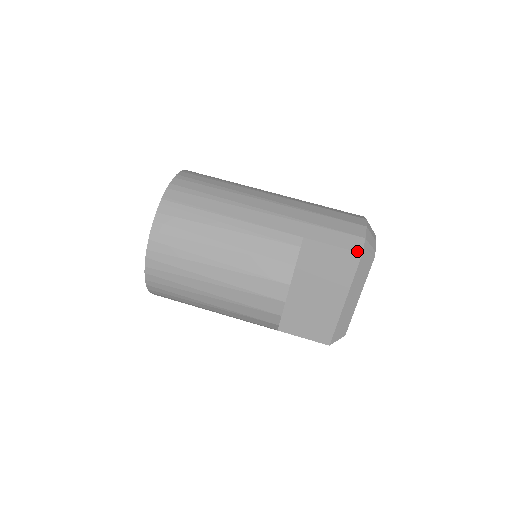
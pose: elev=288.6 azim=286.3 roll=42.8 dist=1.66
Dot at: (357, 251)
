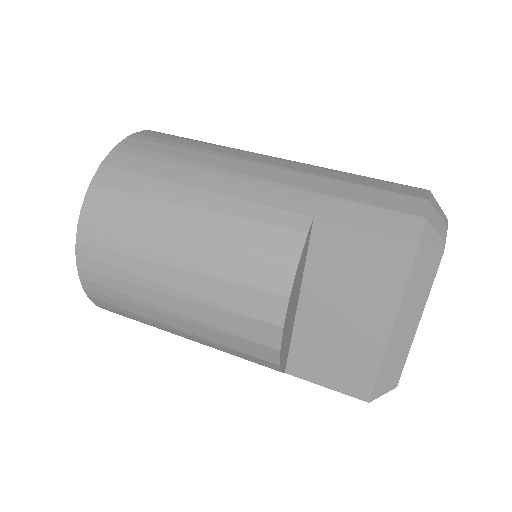
Dot at: (409, 239)
